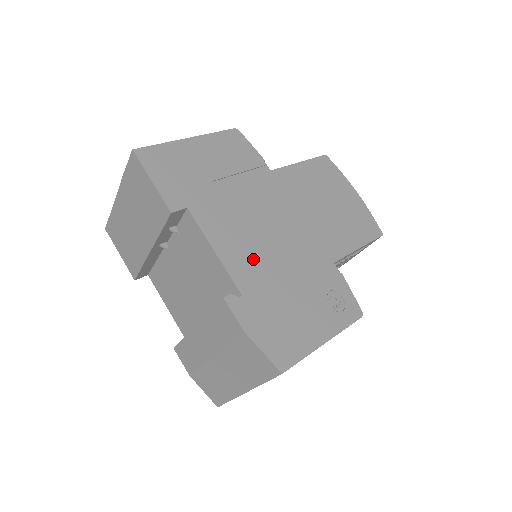
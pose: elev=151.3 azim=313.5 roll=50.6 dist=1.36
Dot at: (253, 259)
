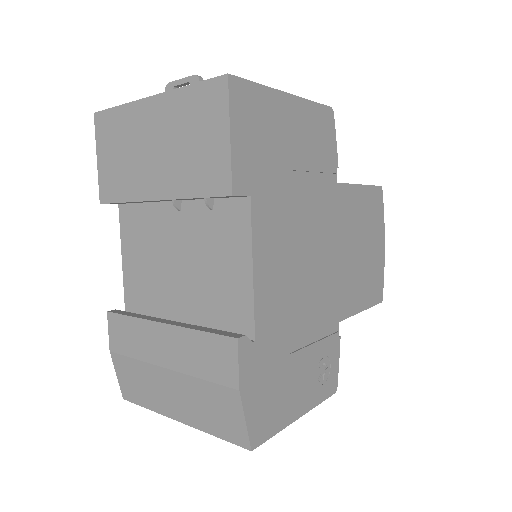
Dot at: (282, 294)
